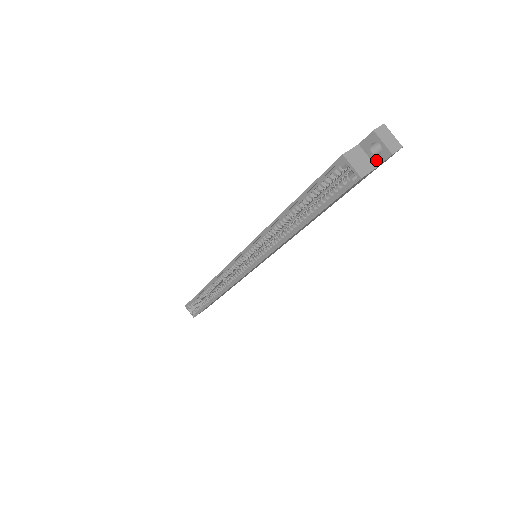
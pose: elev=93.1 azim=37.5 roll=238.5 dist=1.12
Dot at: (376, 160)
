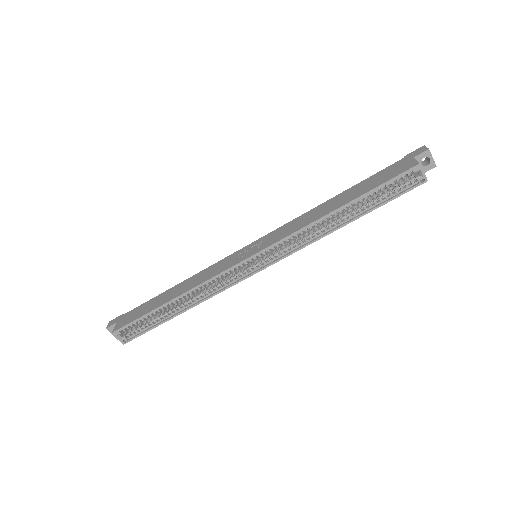
Dot at: (423, 169)
